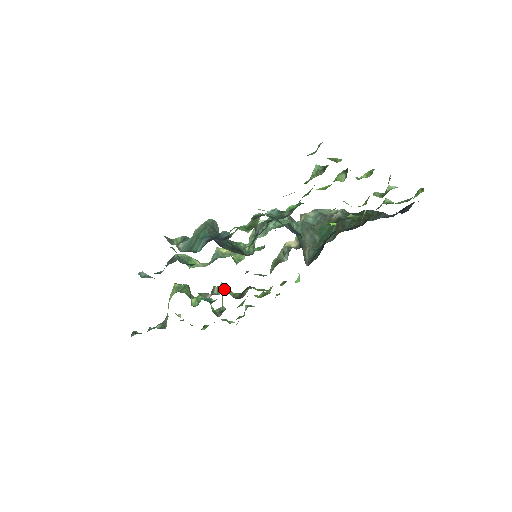
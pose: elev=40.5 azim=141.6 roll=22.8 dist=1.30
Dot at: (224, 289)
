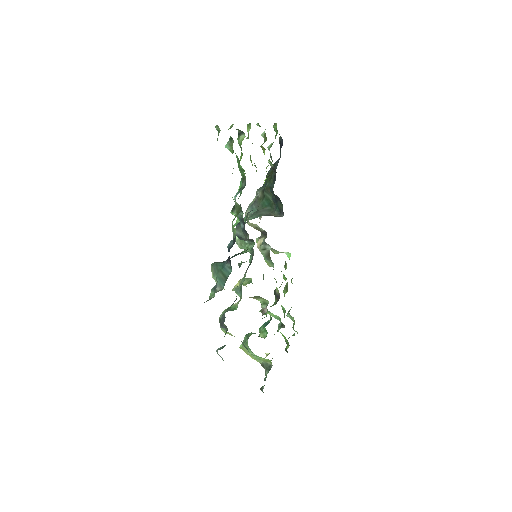
Dot at: occluded
